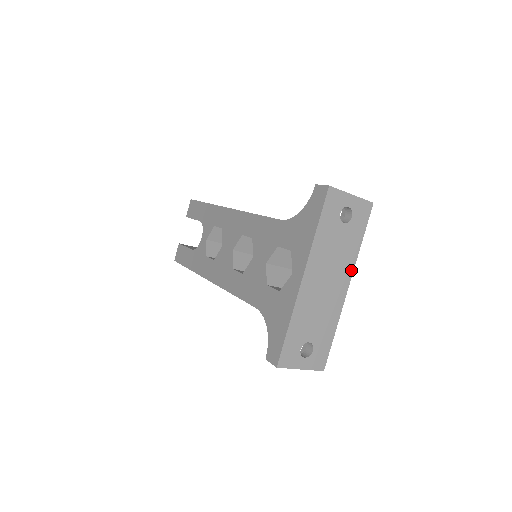
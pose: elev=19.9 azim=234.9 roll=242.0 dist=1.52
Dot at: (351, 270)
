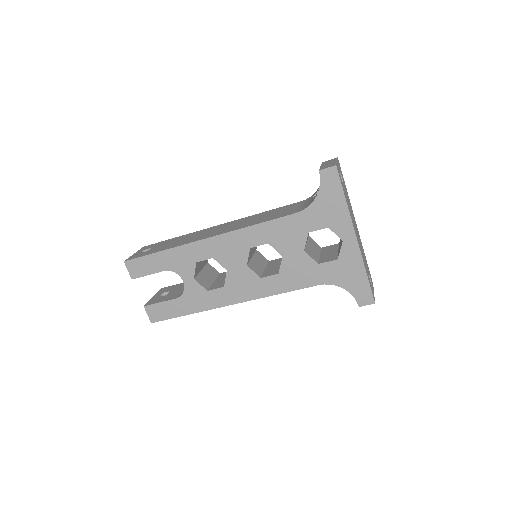
Dot at: (352, 211)
